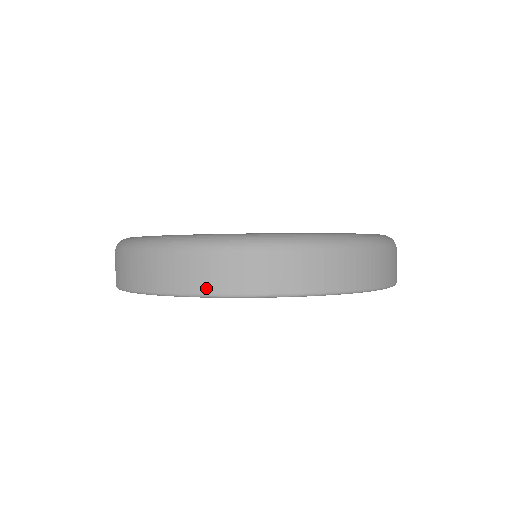
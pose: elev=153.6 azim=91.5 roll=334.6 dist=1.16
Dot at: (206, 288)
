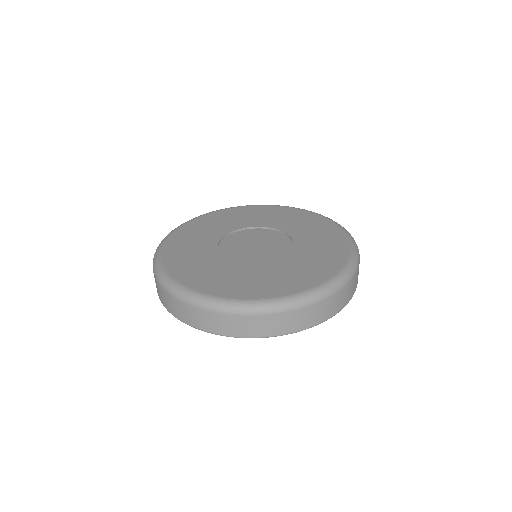
Dot at: (282, 332)
